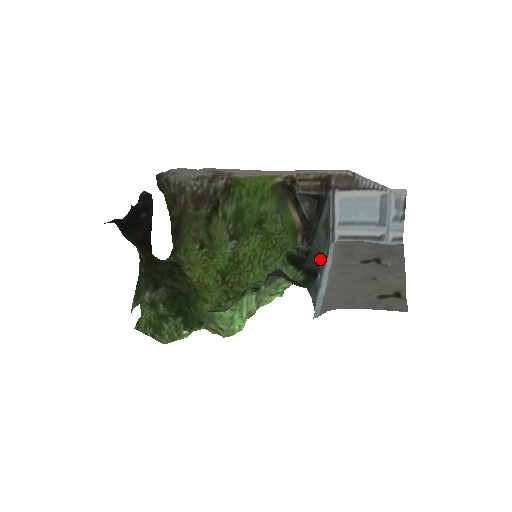
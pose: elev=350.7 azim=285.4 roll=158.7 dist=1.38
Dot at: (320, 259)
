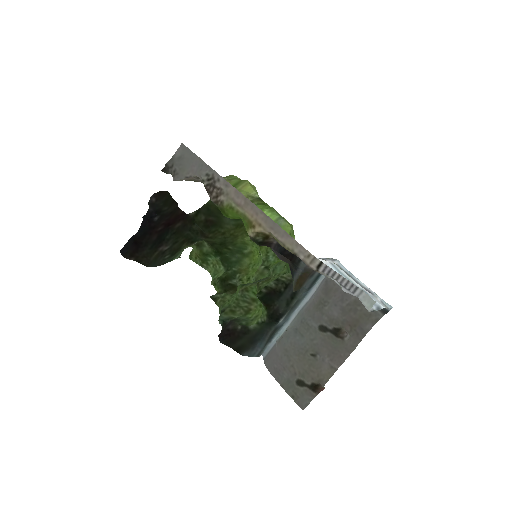
Dot at: (296, 296)
